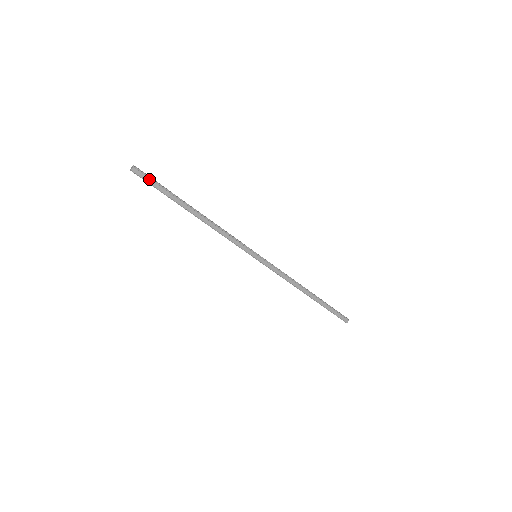
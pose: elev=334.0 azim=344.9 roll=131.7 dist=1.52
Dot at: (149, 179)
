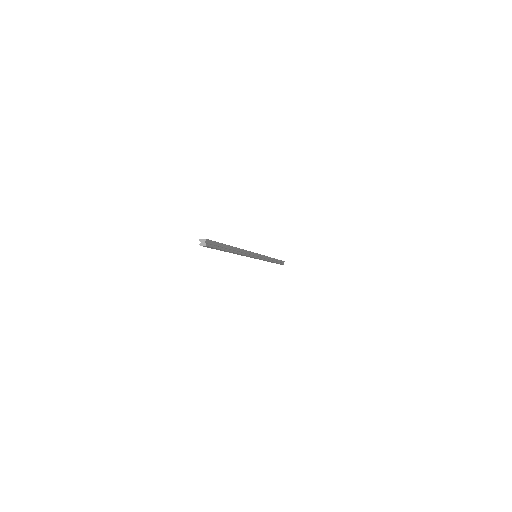
Dot at: (213, 247)
